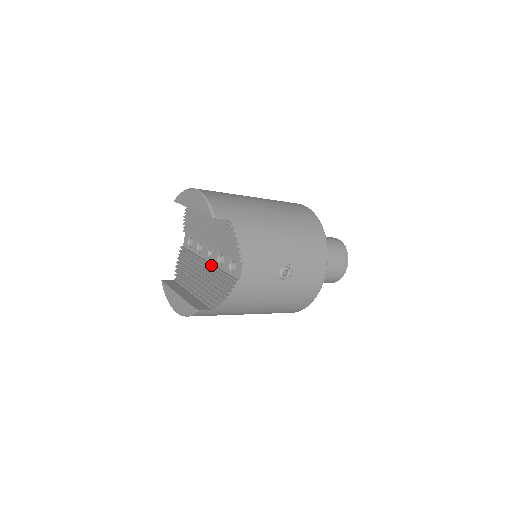
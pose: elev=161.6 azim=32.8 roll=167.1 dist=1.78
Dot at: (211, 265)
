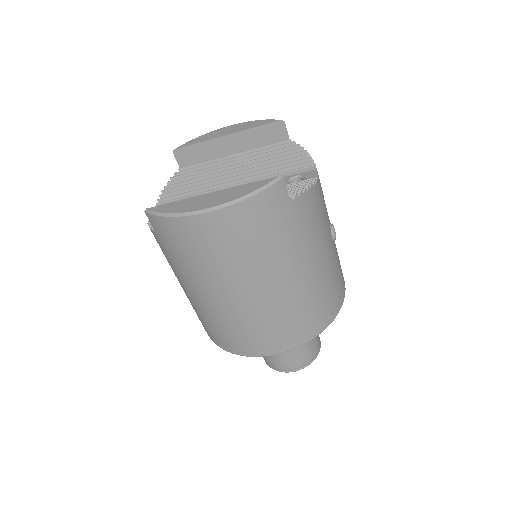
Dot at: occluded
